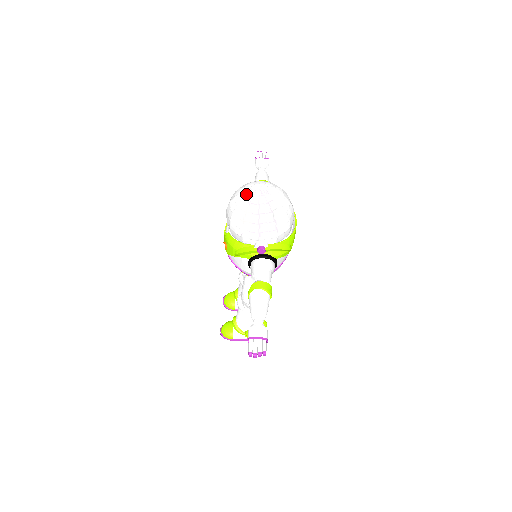
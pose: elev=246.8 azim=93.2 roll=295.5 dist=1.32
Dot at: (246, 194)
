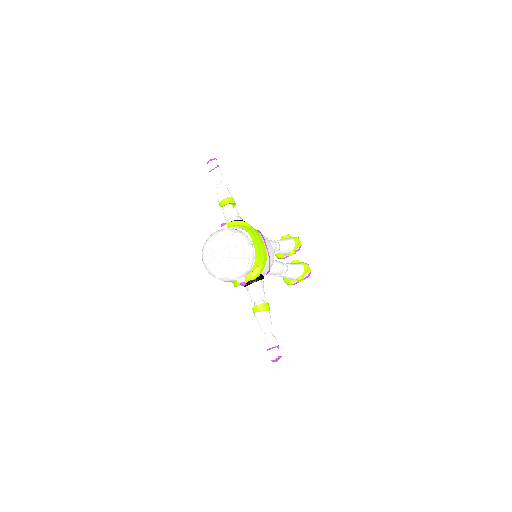
Dot at: (205, 262)
